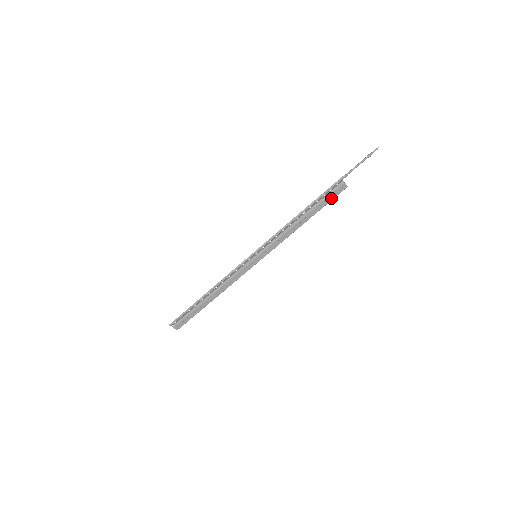
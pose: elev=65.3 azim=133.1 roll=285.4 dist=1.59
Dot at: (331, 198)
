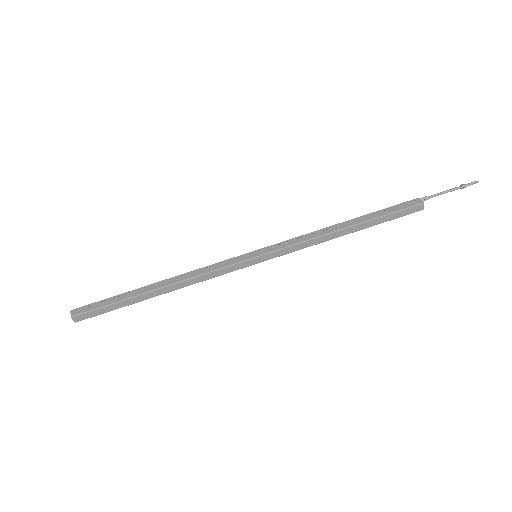
Dot at: (395, 210)
